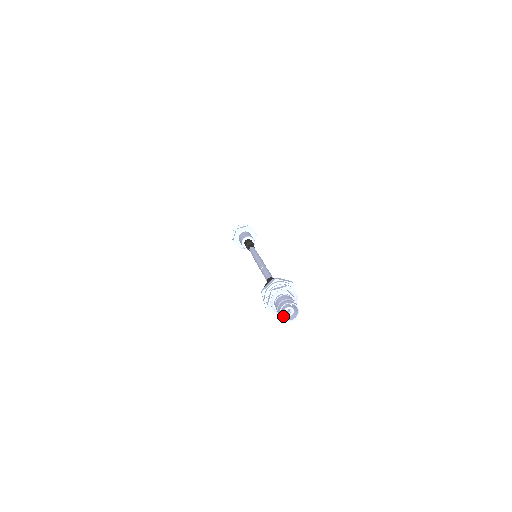
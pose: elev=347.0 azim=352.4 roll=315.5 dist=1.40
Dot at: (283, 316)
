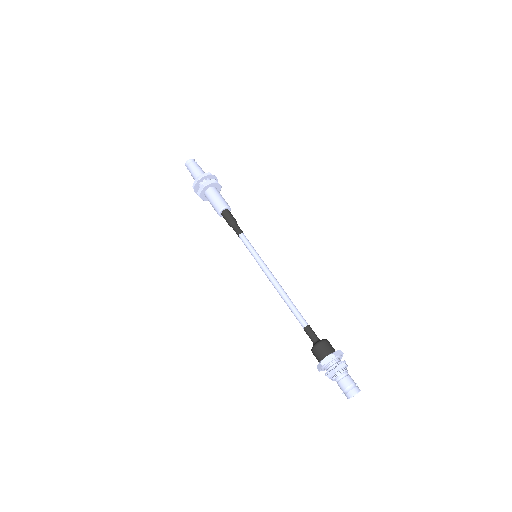
Dot at: (346, 393)
